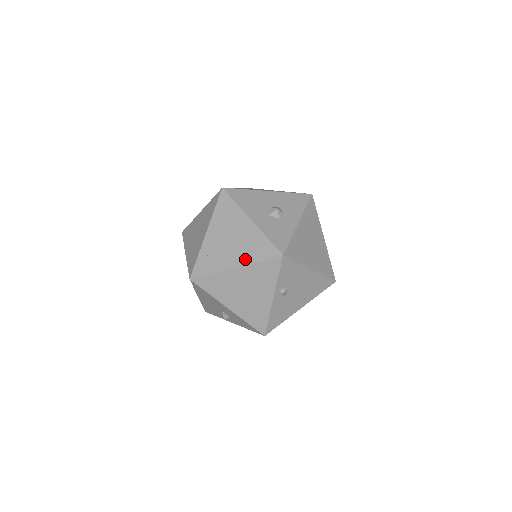
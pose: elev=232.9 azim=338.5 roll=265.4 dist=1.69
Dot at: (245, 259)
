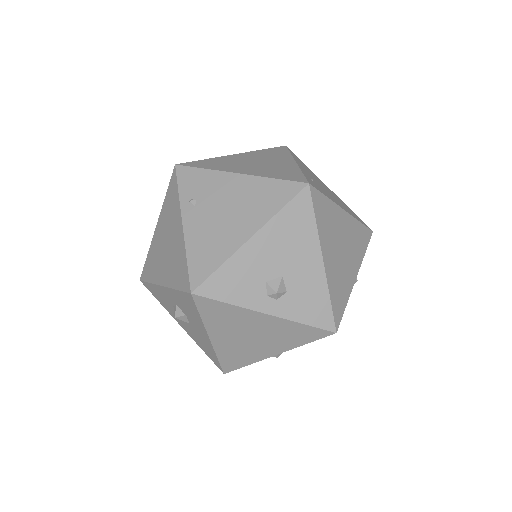
Dot at: (348, 211)
